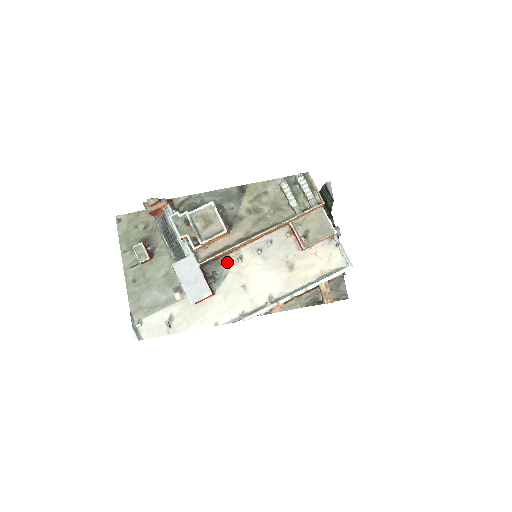
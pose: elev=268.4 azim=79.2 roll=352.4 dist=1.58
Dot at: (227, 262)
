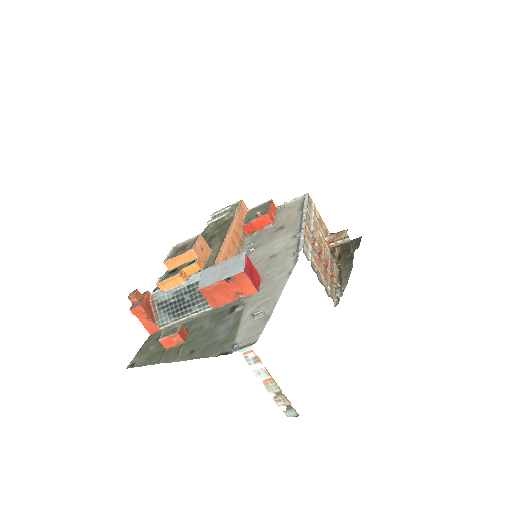
Dot at: occluded
